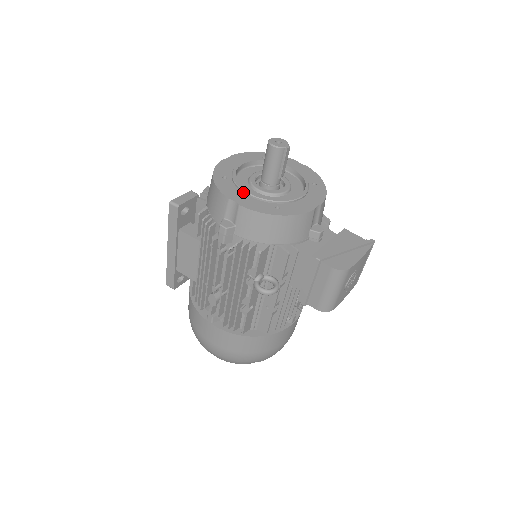
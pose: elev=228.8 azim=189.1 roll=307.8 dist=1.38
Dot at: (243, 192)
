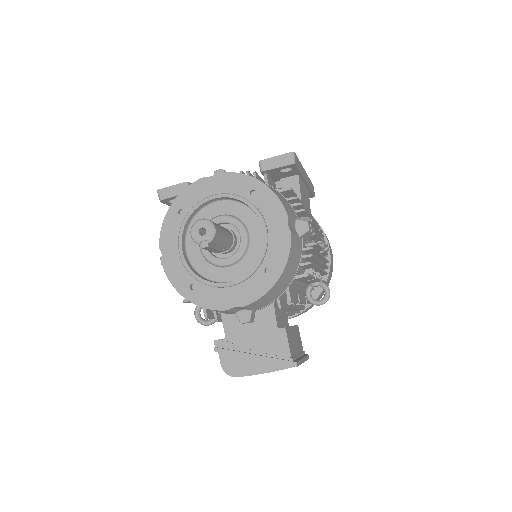
Dot at: (179, 246)
